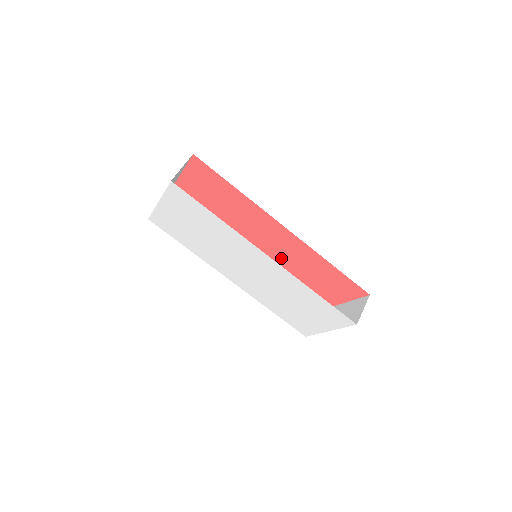
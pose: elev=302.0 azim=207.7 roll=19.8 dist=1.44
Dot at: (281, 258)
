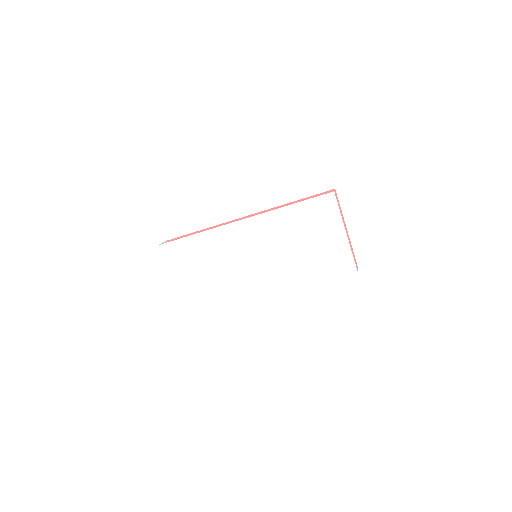
Dot at: occluded
